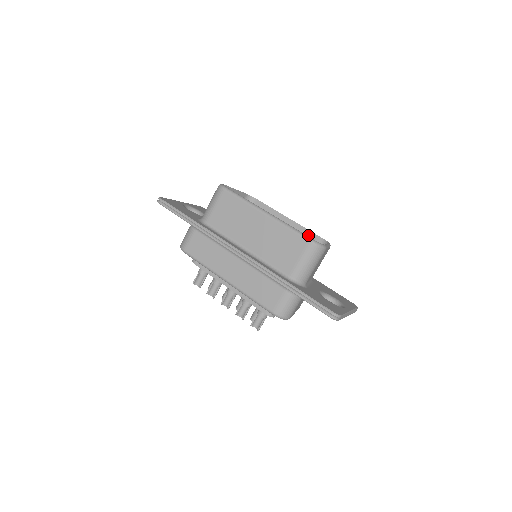
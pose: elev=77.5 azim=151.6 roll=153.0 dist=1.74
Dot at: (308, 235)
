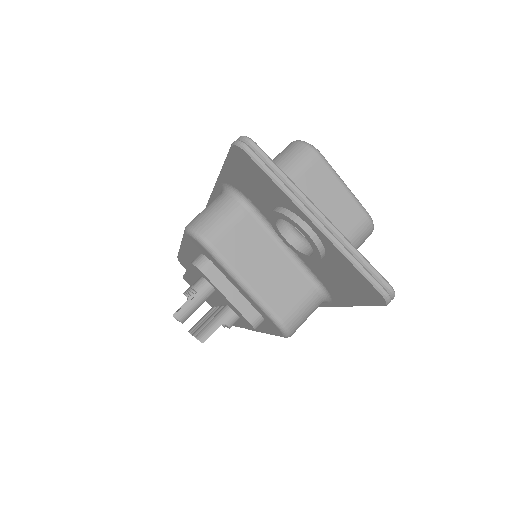
Dot at: occluded
